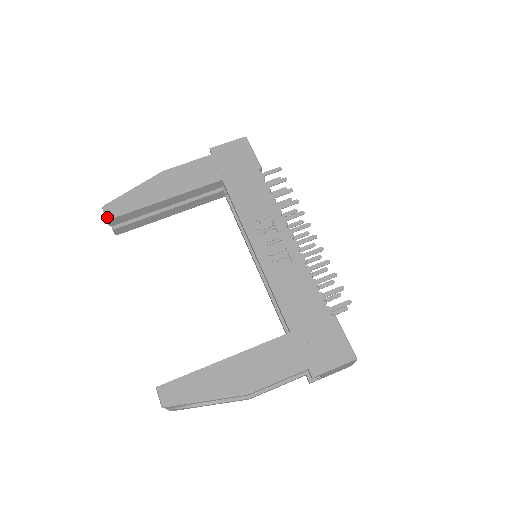
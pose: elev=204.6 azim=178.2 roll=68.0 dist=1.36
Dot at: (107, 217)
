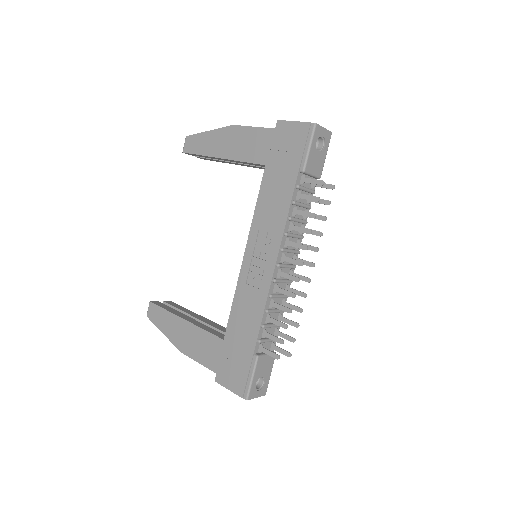
Dot at: (183, 149)
